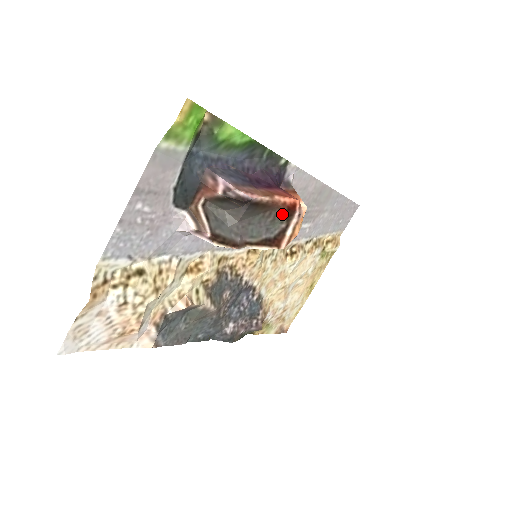
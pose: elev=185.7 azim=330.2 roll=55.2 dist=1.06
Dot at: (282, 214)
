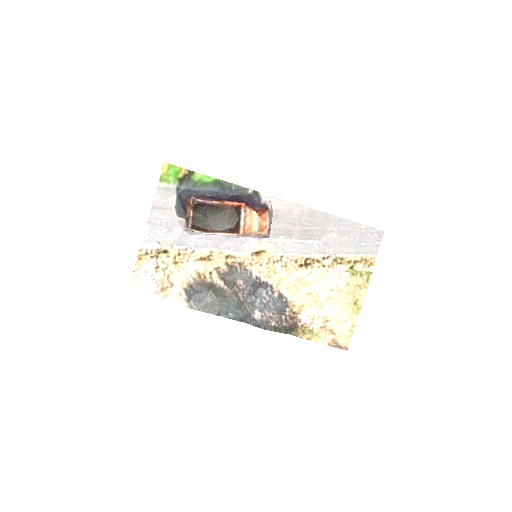
Dot at: (233, 212)
